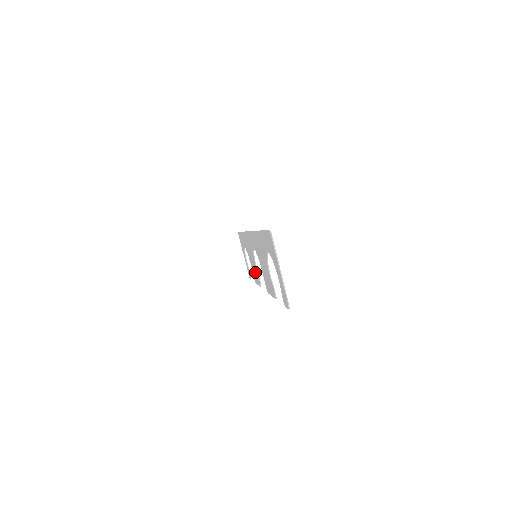
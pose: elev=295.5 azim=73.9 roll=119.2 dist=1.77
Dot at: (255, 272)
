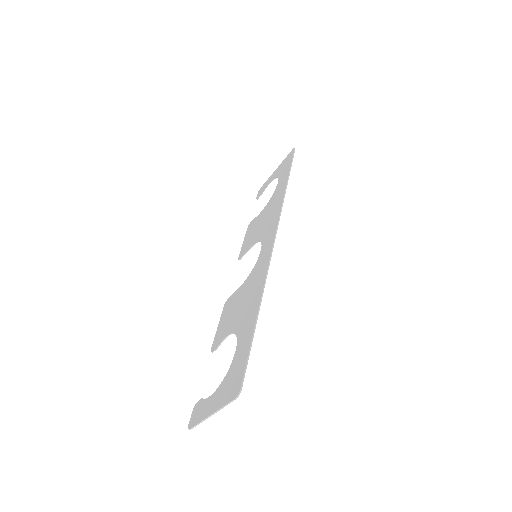
Dot at: (251, 237)
